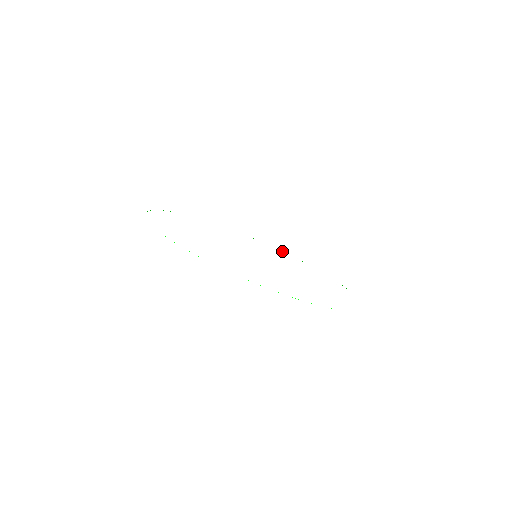
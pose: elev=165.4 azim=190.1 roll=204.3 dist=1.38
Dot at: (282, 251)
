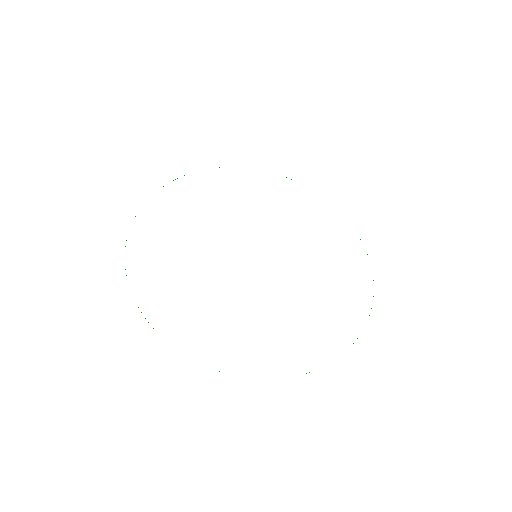
Dot at: occluded
